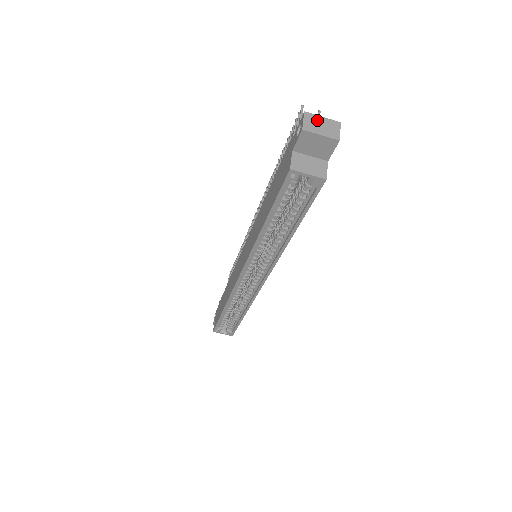
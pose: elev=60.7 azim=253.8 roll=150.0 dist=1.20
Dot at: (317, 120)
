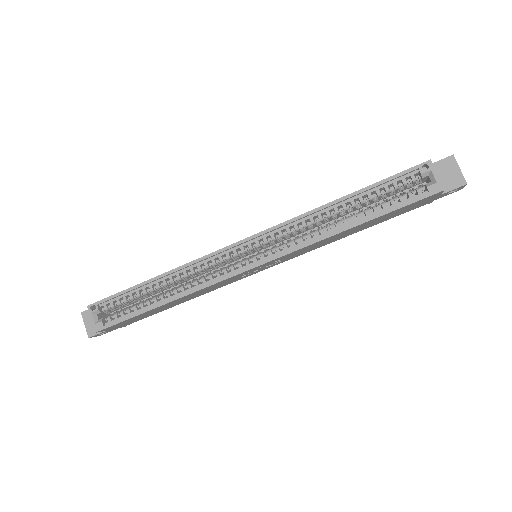
Dot at: occluded
